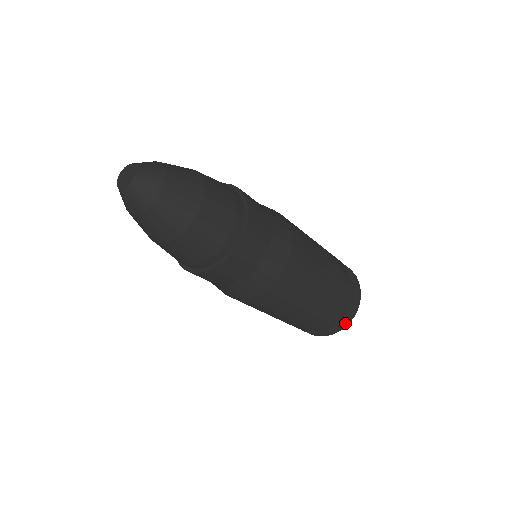
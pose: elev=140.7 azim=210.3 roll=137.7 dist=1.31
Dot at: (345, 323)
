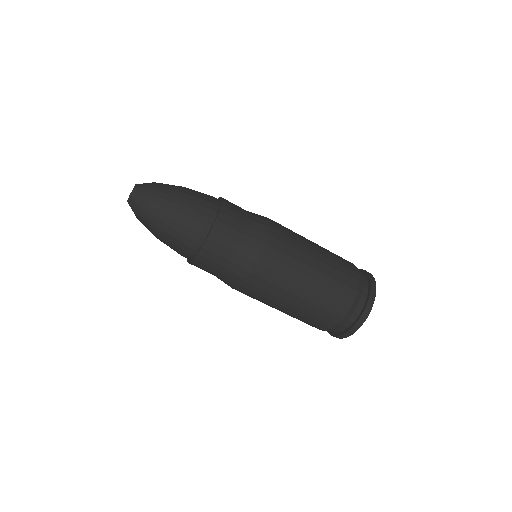
Dot at: (366, 310)
